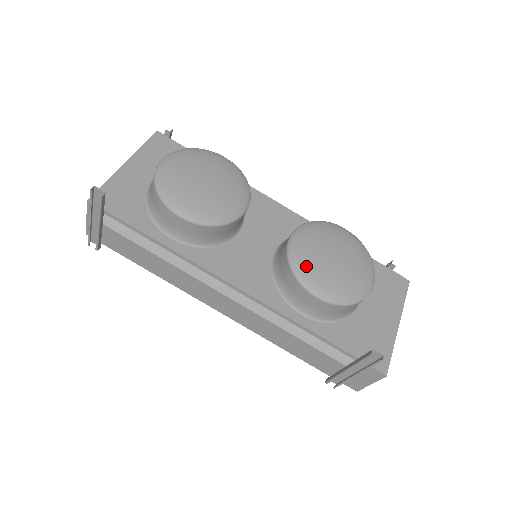
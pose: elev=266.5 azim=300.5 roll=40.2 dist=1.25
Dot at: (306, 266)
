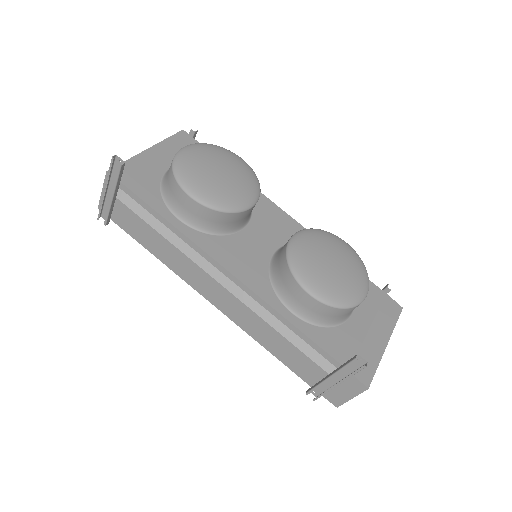
Dot at: (303, 263)
